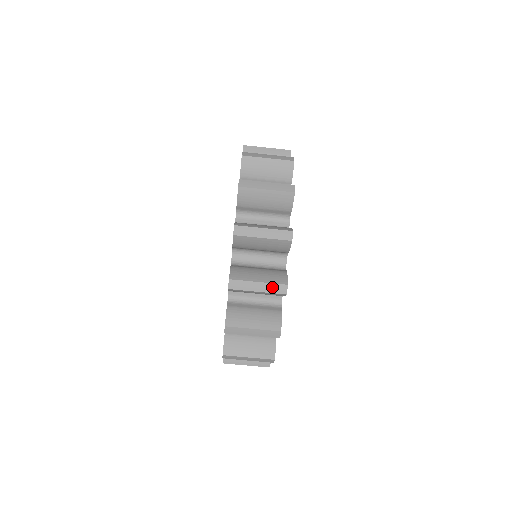
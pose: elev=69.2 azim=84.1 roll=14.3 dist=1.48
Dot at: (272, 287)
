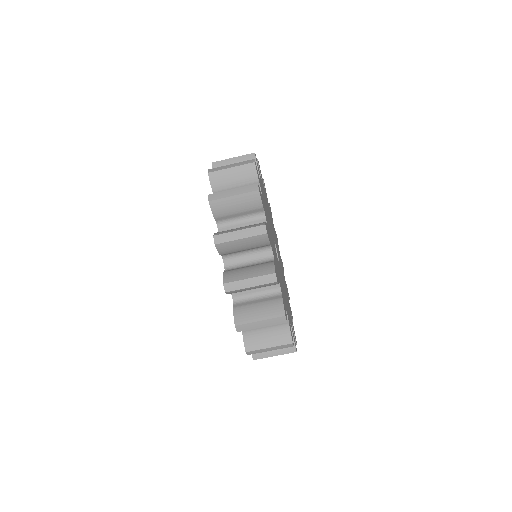
Dot at: (262, 279)
